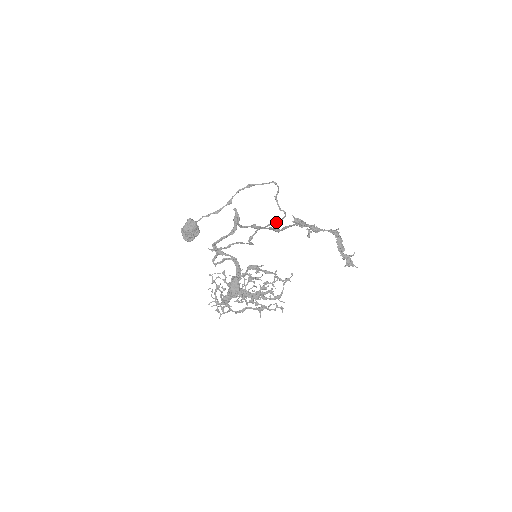
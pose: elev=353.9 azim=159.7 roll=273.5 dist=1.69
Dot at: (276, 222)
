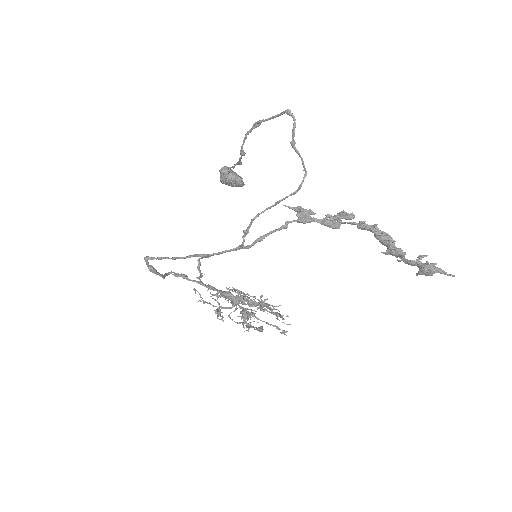
Dot at: (288, 196)
